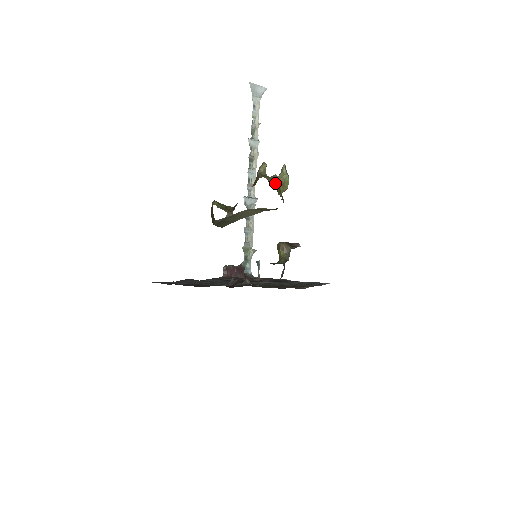
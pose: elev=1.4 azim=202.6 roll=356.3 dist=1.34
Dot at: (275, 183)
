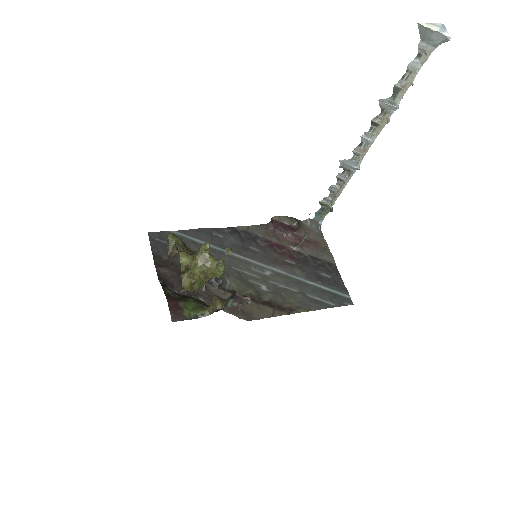
Dot at: (204, 269)
